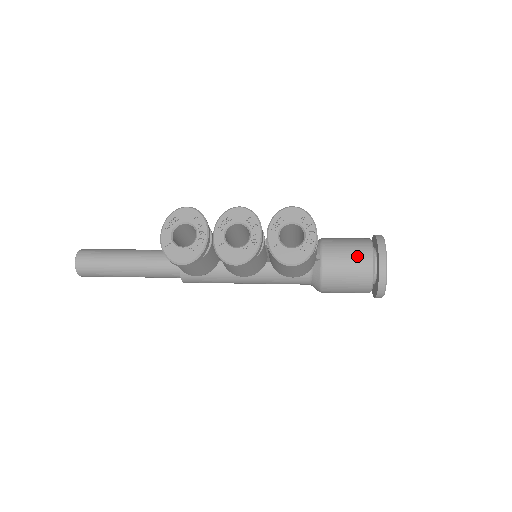
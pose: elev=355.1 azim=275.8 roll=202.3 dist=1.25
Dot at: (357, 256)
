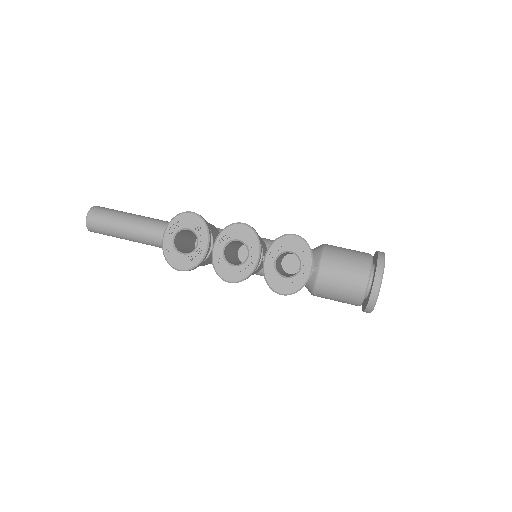
Dot at: (353, 276)
